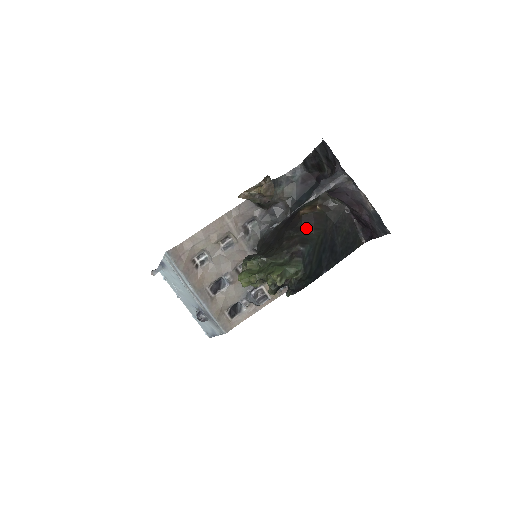
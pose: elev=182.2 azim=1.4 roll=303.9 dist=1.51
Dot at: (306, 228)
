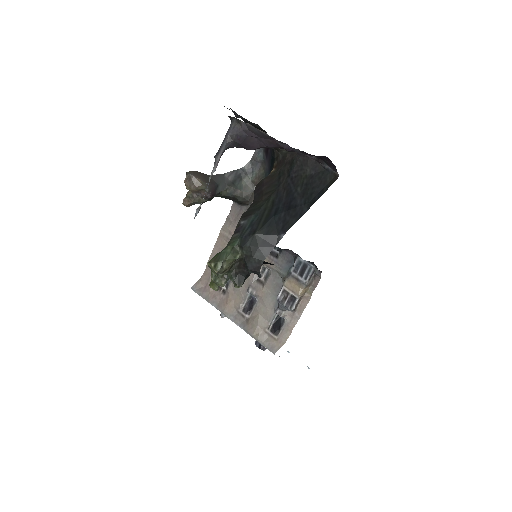
Dot at: (257, 199)
